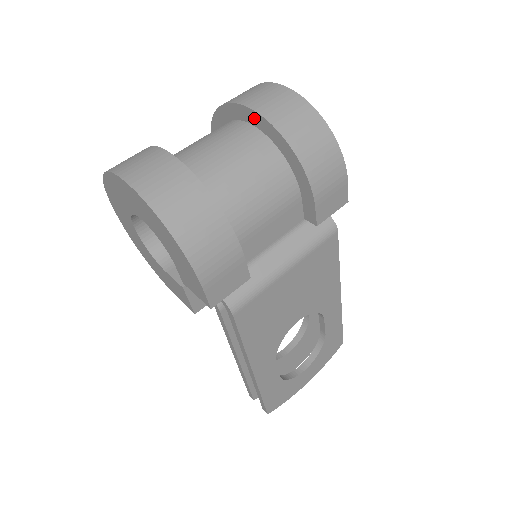
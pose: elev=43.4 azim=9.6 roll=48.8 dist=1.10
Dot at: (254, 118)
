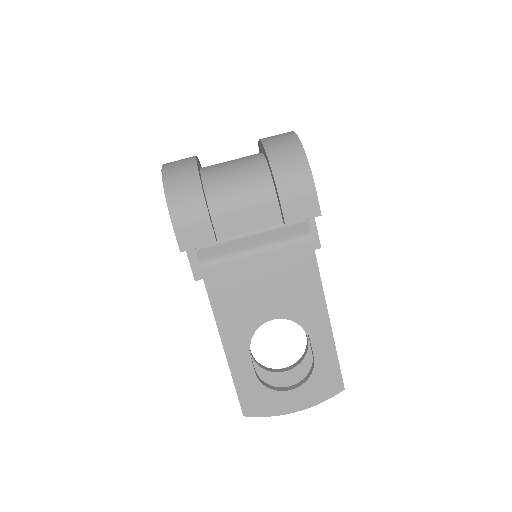
Dot at: (261, 146)
